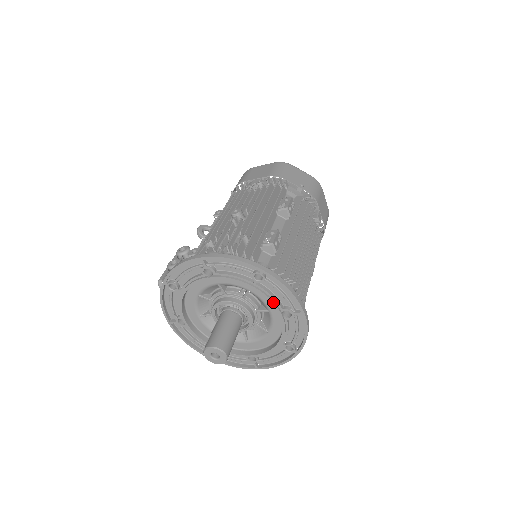
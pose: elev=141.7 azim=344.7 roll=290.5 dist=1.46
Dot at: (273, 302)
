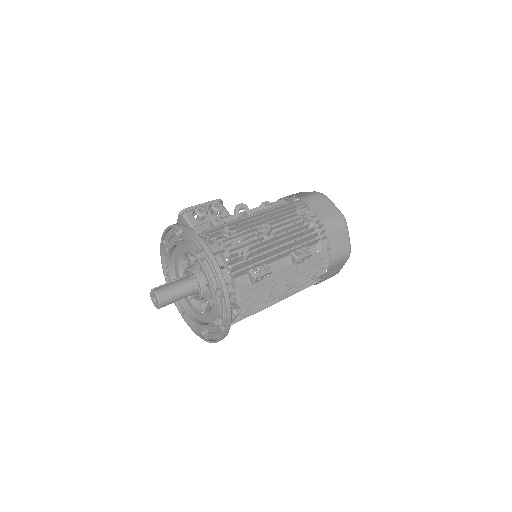
Dot at: (215, 311)
